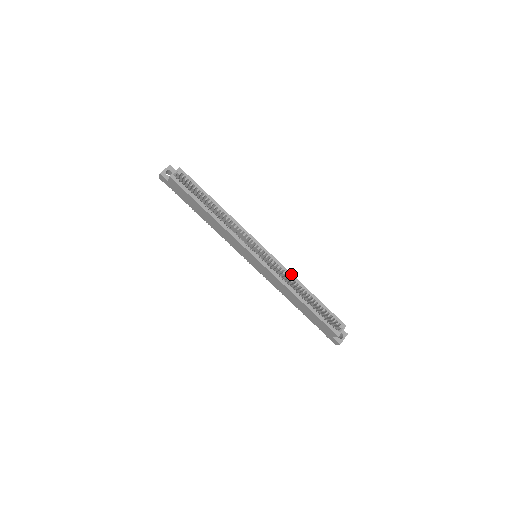
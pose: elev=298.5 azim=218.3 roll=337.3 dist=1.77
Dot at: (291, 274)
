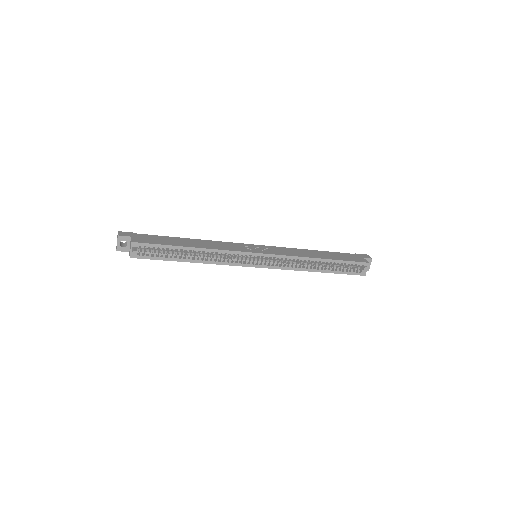
Dot at: (298, 257)
